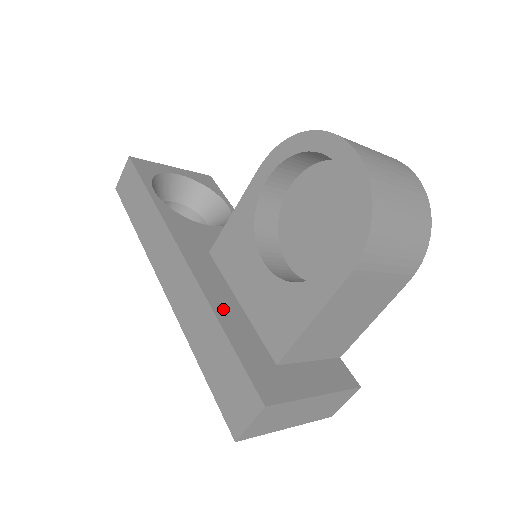
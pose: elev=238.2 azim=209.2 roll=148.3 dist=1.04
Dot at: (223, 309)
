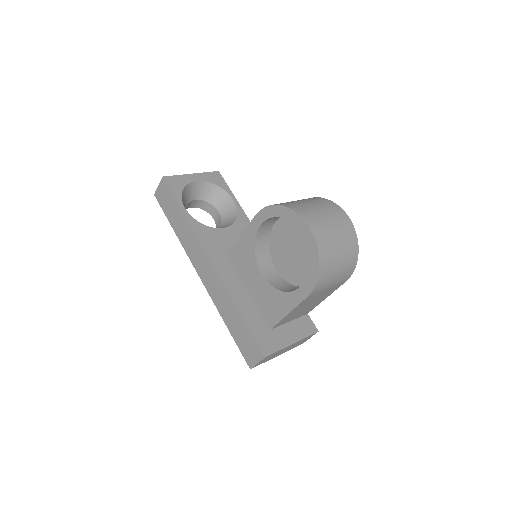
Dot at: (239, 298)
